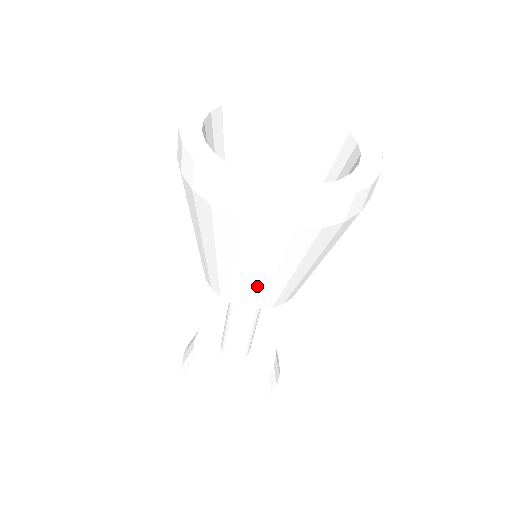
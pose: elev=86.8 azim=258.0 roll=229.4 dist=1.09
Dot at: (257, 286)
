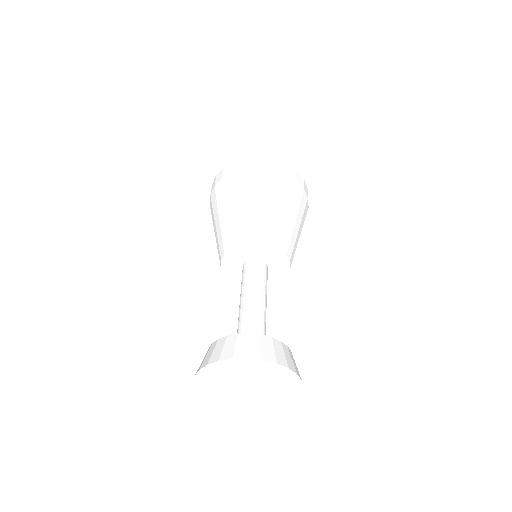
Dot at: (261, 216)
